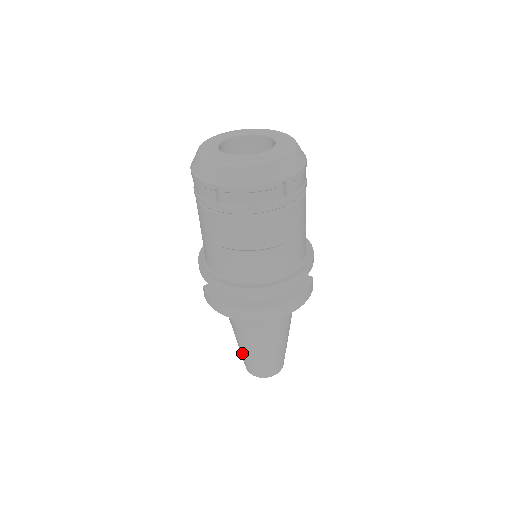
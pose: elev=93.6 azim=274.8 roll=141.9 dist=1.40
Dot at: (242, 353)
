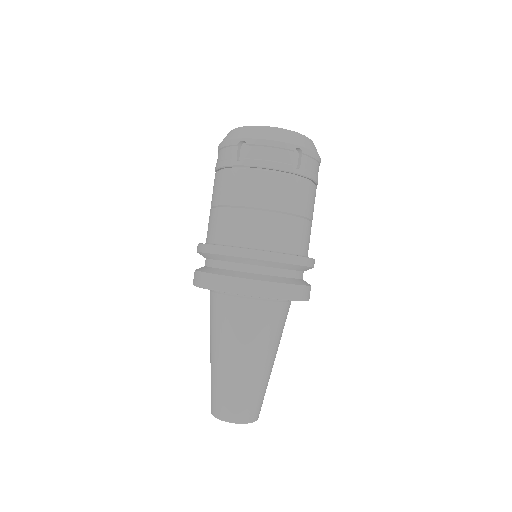
Dot at: (213, 379)
